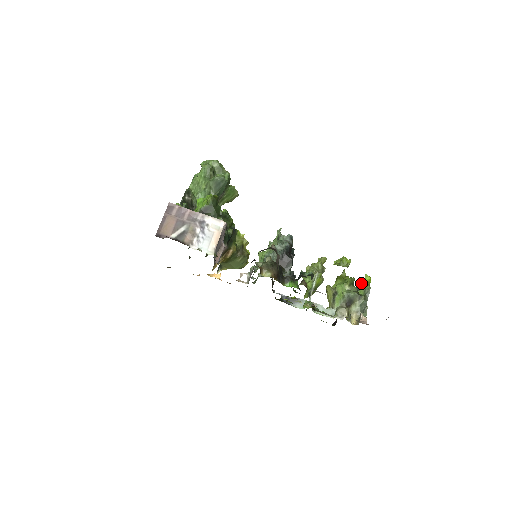
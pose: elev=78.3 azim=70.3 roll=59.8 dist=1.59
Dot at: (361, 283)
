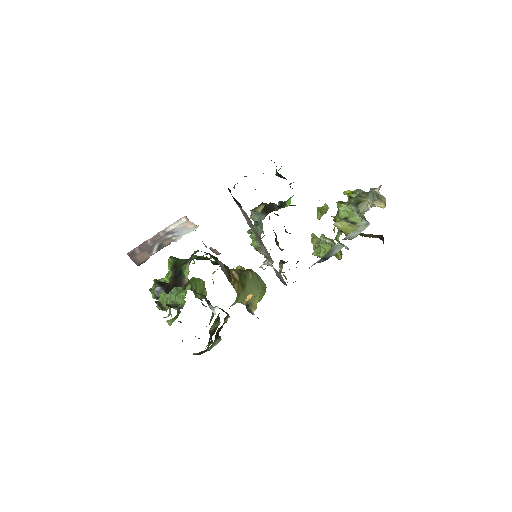
Dot at: occluded
